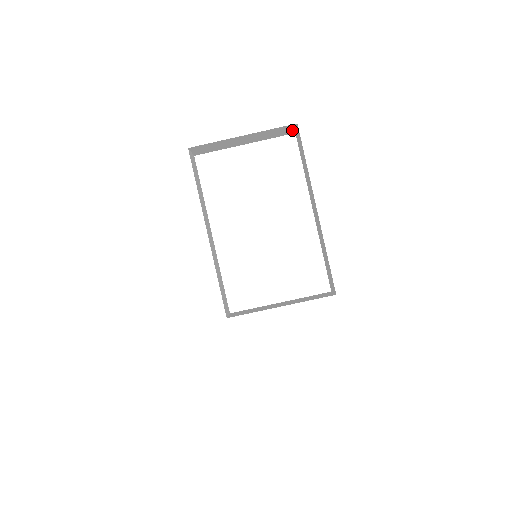
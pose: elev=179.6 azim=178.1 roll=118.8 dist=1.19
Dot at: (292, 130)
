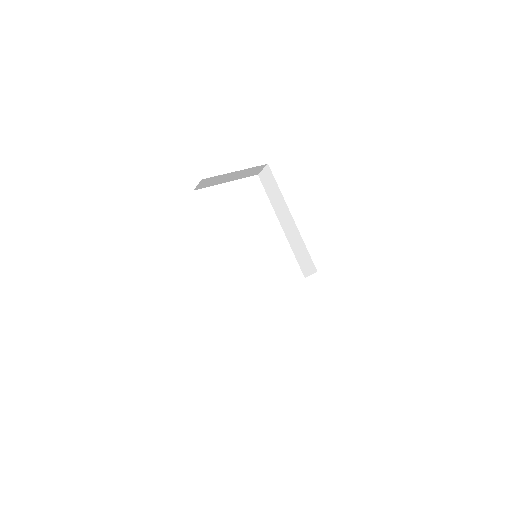
Dot at: (259, 171)
